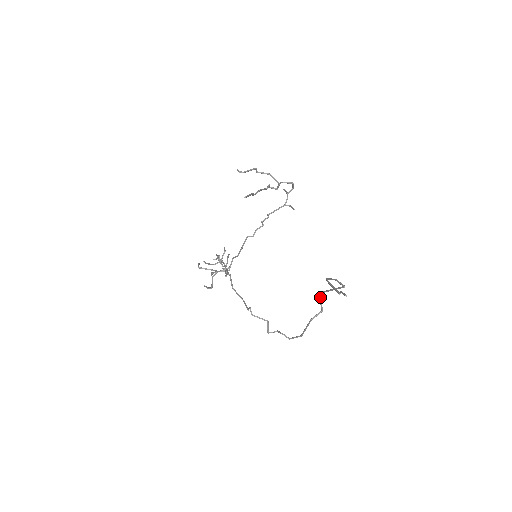
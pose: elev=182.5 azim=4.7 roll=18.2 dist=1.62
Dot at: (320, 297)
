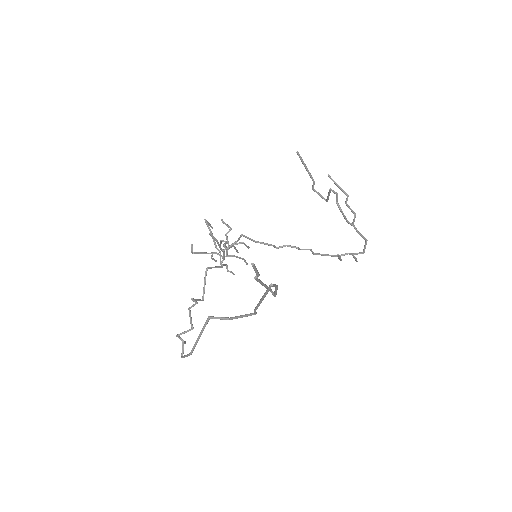
Dot at: (248, 314)
